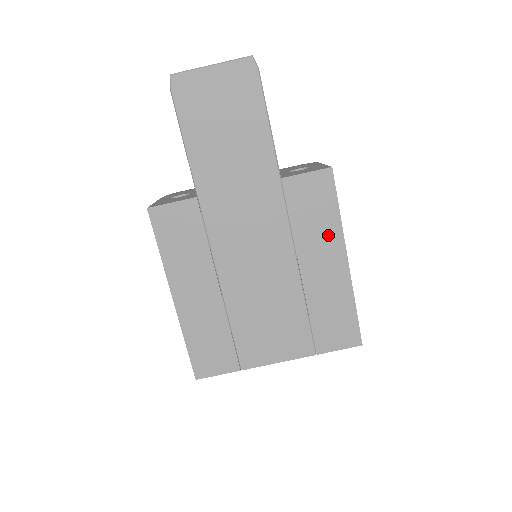
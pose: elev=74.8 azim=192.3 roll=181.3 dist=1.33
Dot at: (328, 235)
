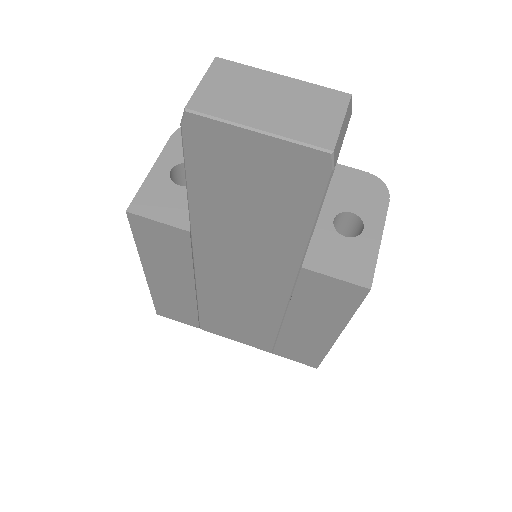
Dot at: (329, 318)
